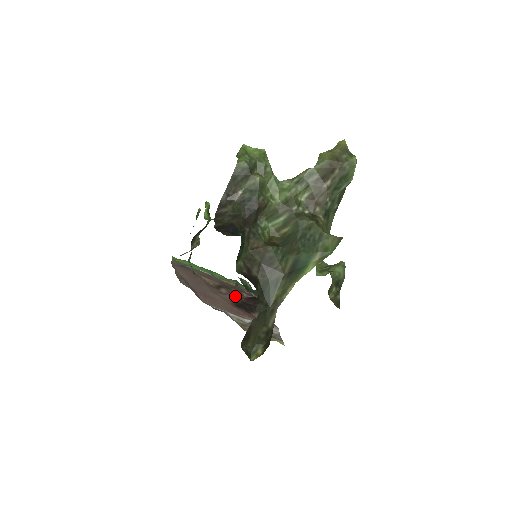
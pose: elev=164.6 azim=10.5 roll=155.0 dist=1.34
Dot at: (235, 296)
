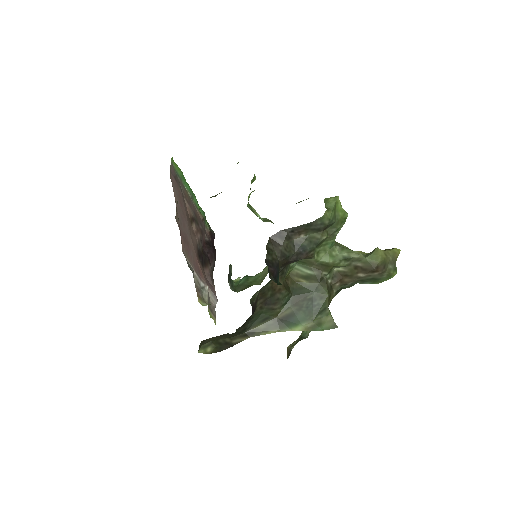
Dot at: (200, 238)
